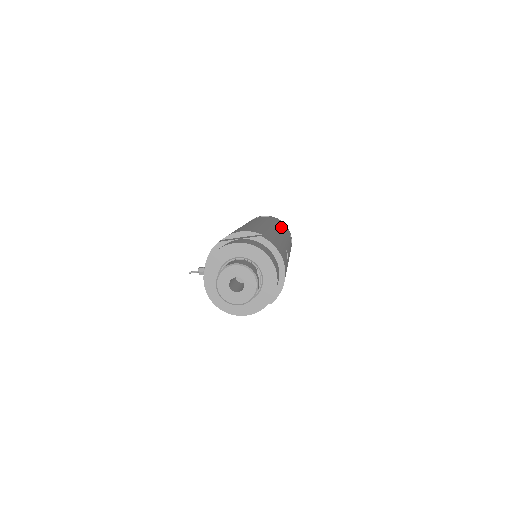
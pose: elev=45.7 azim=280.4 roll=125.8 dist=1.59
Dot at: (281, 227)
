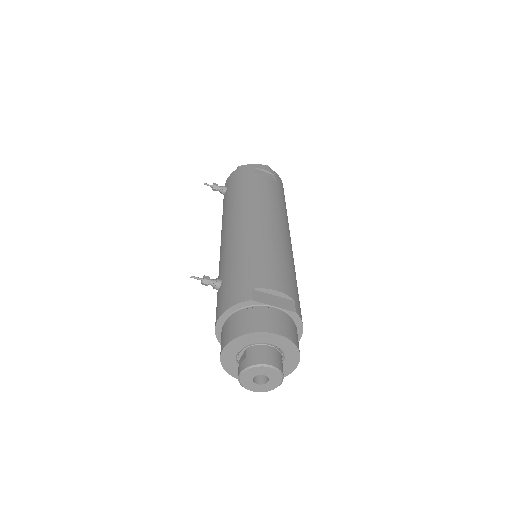
Dot at: occluded
